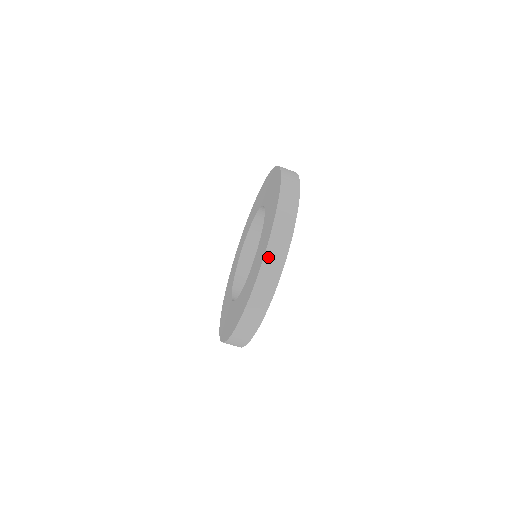
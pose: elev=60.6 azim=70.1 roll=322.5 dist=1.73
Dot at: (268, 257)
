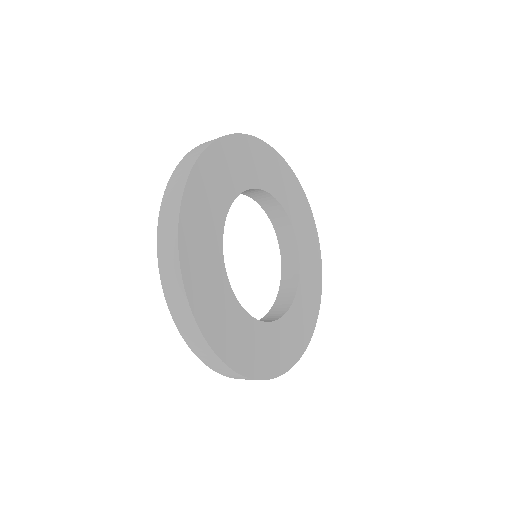
Dot at: (183, 333)
